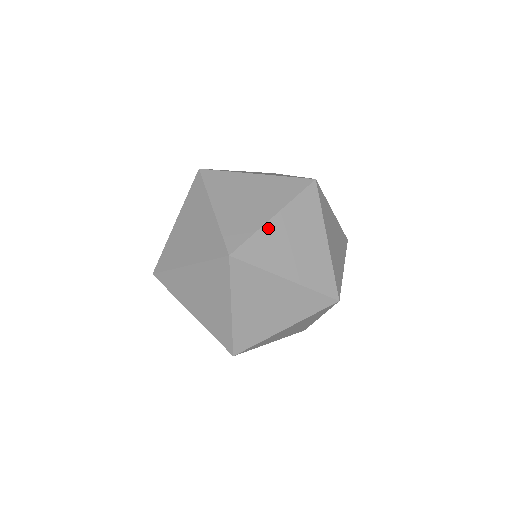
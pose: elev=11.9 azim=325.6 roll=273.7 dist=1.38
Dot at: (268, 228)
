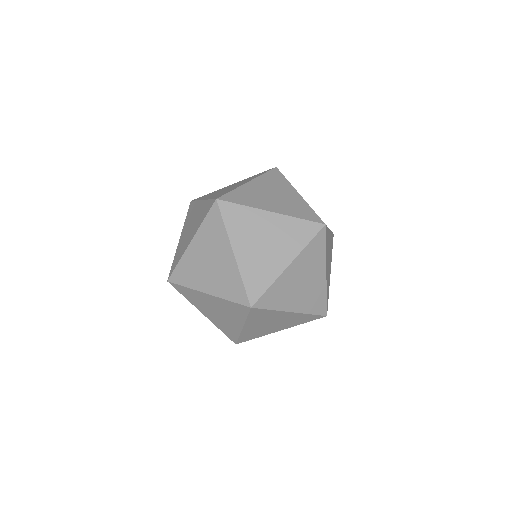
Dot at: (245, 187)
